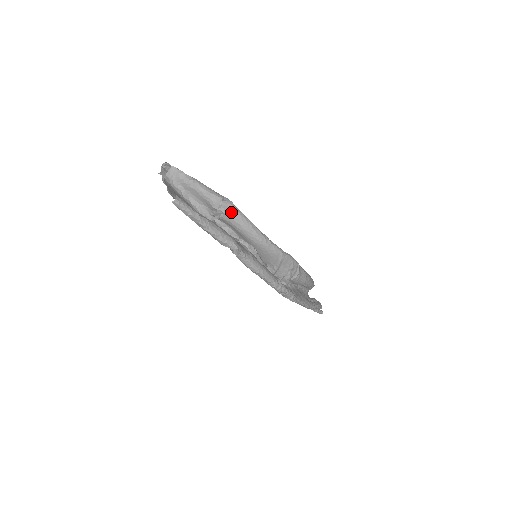
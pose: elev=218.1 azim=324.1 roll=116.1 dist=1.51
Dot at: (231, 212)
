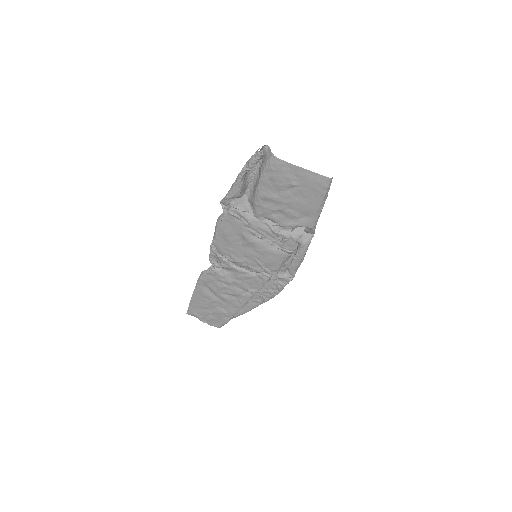
Dot at: occluded
